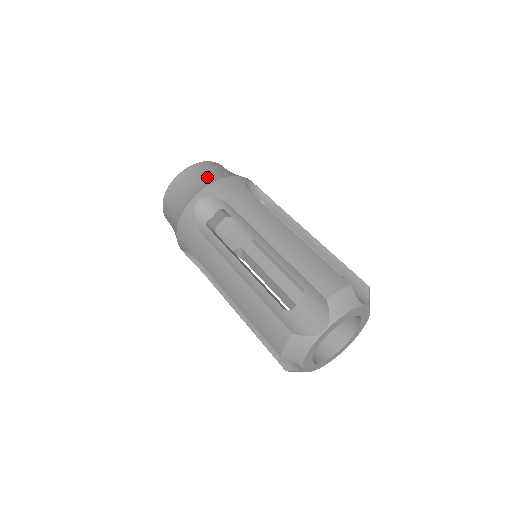
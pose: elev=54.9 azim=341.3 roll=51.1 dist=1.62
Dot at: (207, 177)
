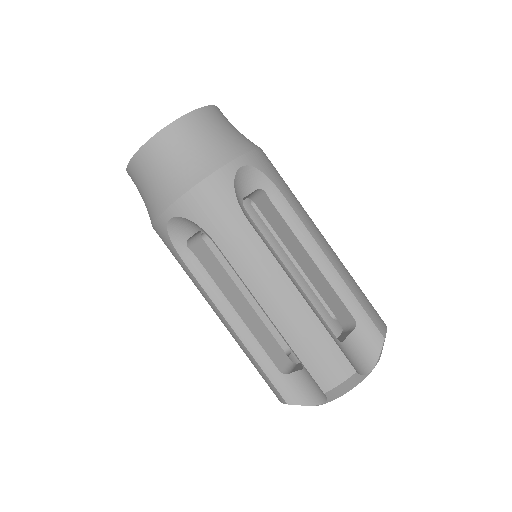
Dot at: (239, 136)
